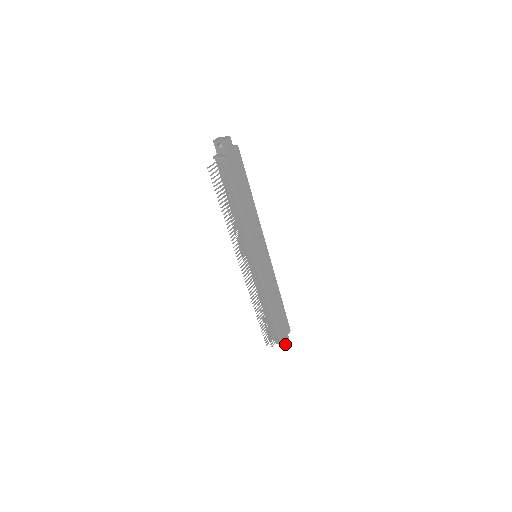
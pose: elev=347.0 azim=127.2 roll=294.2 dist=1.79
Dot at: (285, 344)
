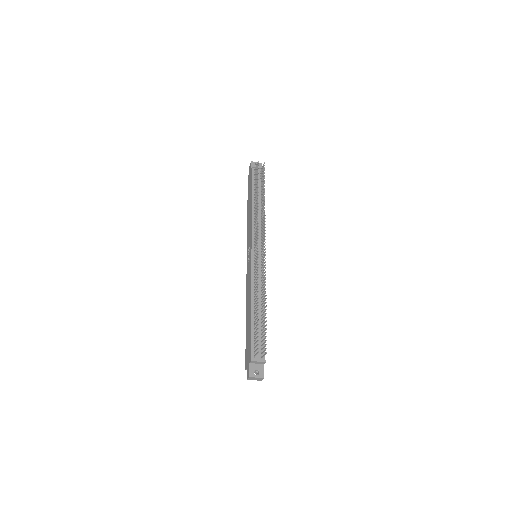
Dot at: (263, 374)
